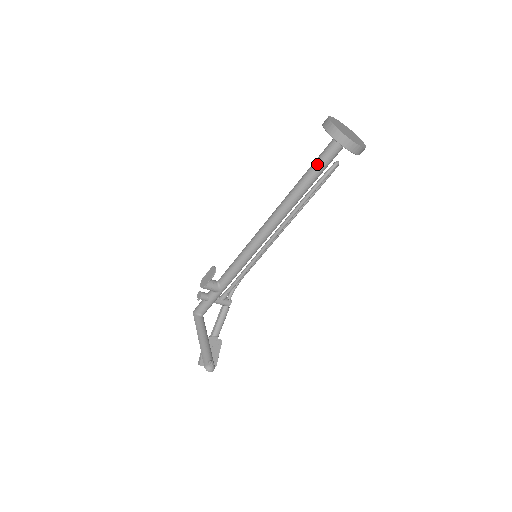
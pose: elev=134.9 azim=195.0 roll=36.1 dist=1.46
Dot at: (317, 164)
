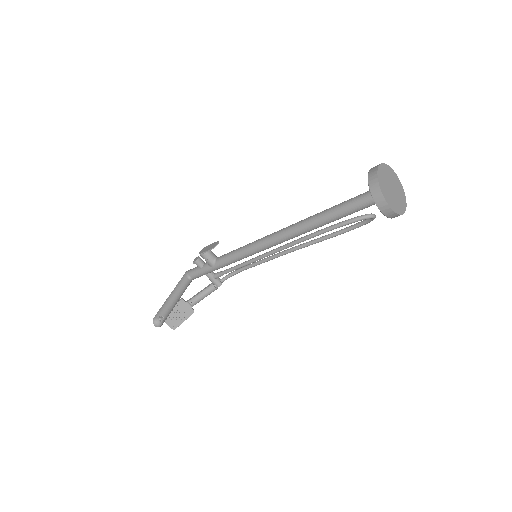
Dot at: (347, 203)
